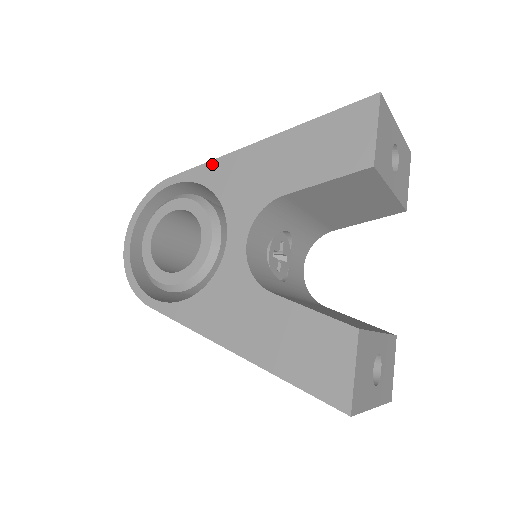
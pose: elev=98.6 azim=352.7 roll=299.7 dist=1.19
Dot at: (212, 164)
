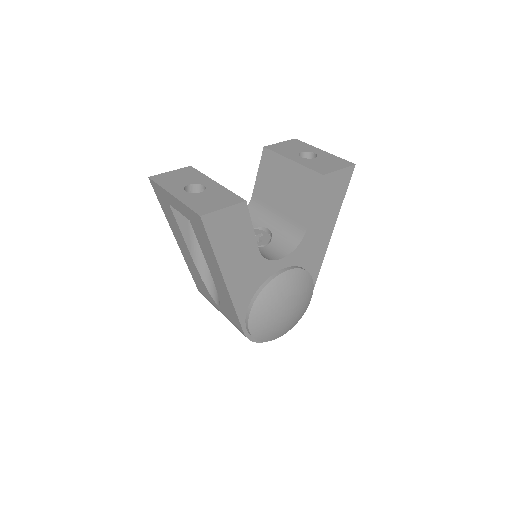
Dot at: occluded
